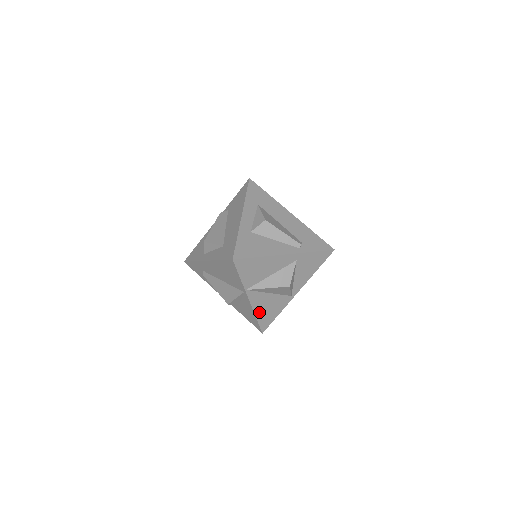
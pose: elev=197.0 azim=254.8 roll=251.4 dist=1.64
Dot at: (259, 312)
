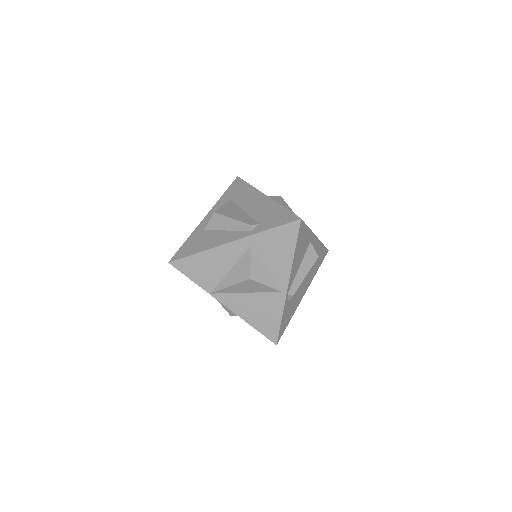
Dot at: (250, 318)
